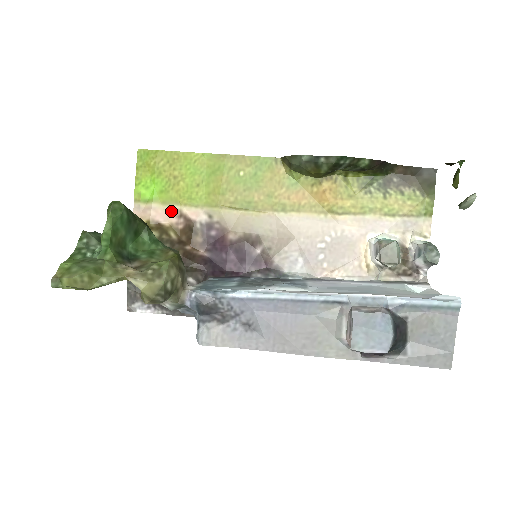
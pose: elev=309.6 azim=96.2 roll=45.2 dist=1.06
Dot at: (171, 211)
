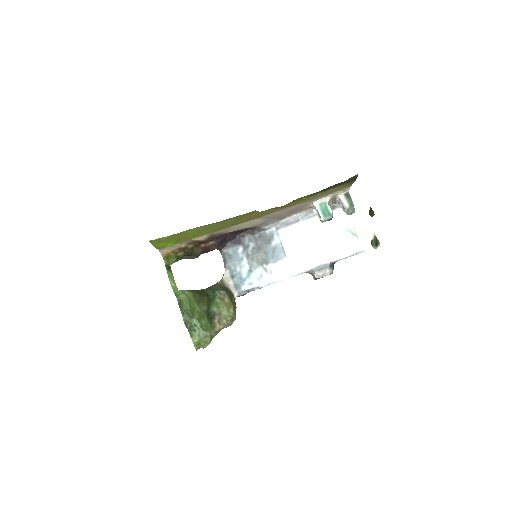
Dot at: (185, 242)
